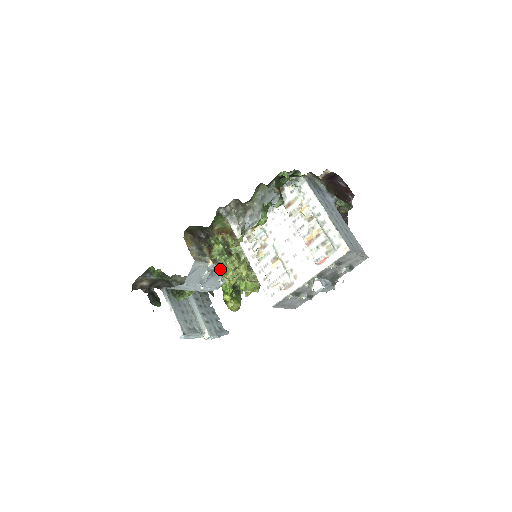
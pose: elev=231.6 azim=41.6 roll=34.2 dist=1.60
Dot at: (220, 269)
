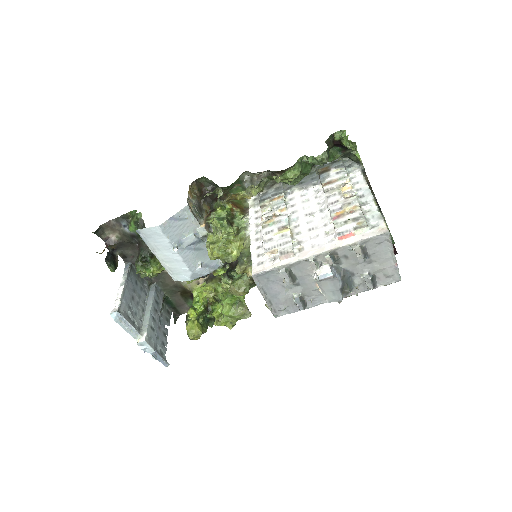
Dot at: (209, 237)
